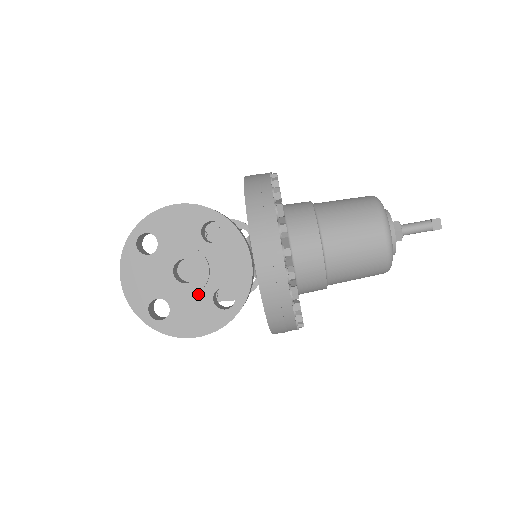
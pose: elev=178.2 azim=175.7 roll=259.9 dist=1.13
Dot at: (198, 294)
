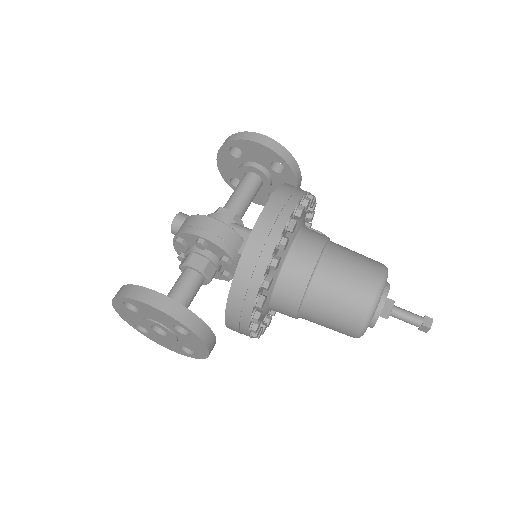
Dot at: (169, 340)
